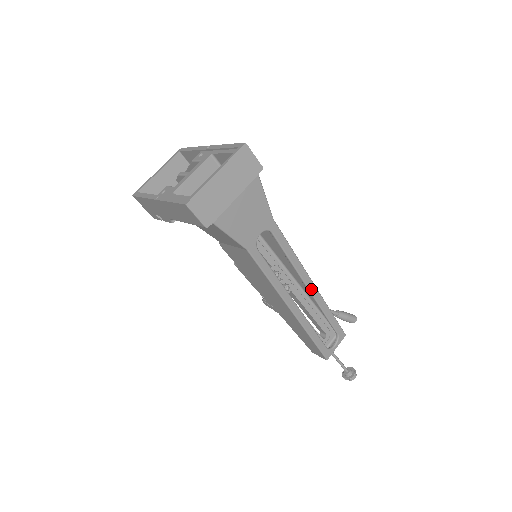
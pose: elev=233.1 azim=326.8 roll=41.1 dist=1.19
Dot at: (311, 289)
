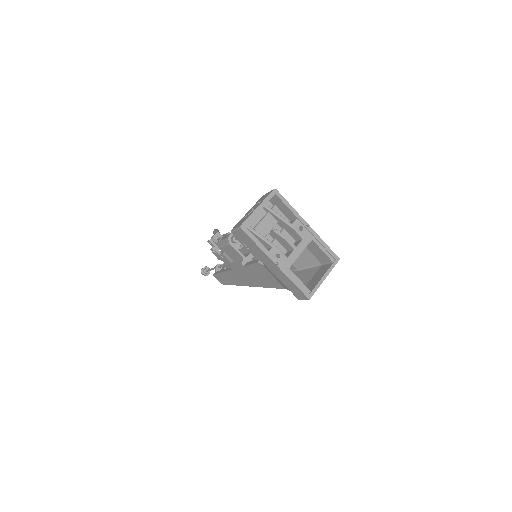
Dot at: occluded
